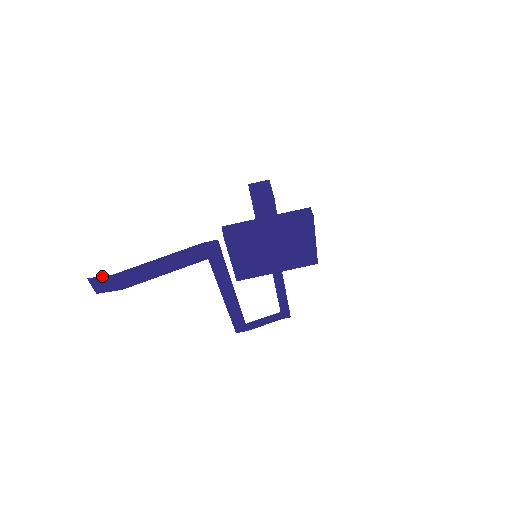
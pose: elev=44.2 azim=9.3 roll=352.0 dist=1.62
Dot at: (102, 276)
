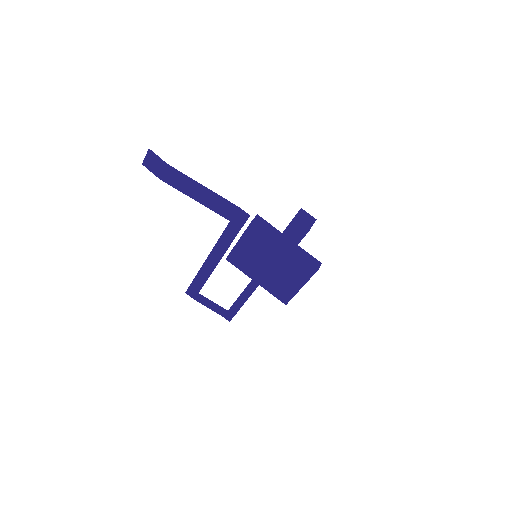
Dot at: (159, 157)
